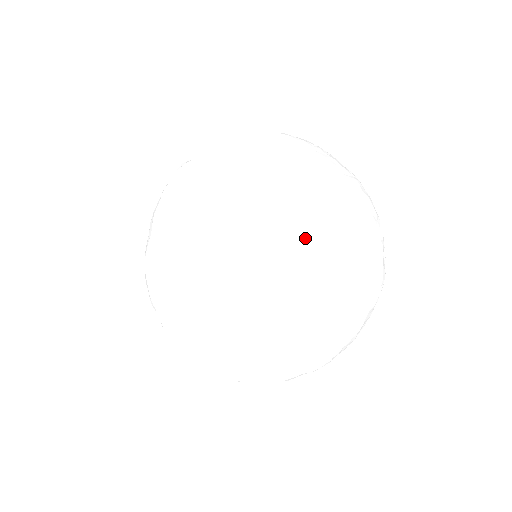
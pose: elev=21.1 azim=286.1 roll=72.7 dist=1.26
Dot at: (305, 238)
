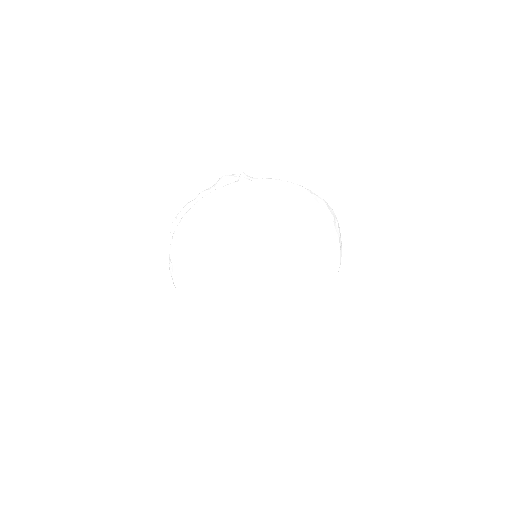
Dot at: (295, 271)
